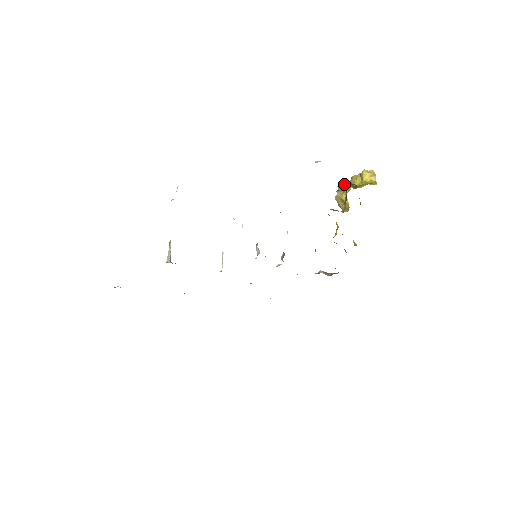
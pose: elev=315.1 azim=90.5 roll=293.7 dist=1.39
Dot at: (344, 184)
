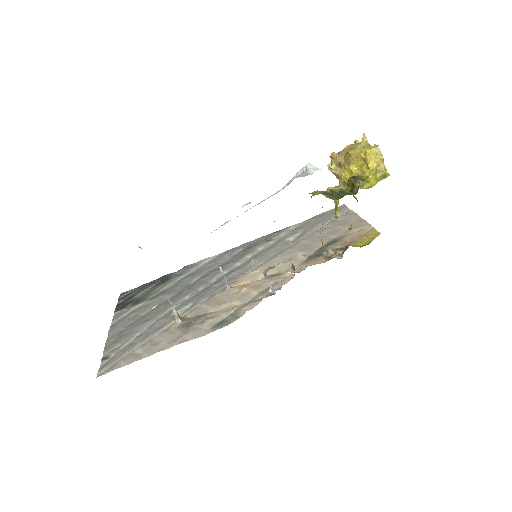
Dot at: (339, 157)
